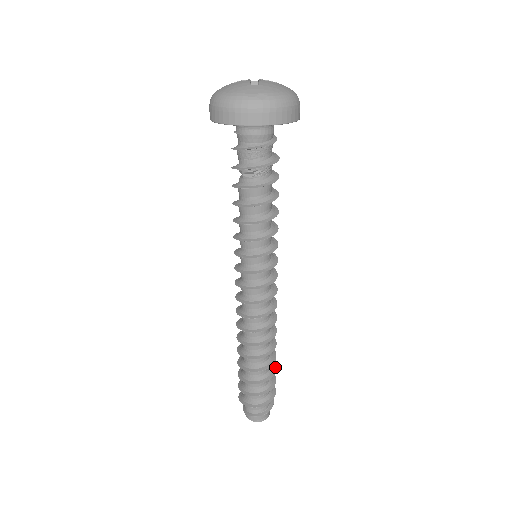
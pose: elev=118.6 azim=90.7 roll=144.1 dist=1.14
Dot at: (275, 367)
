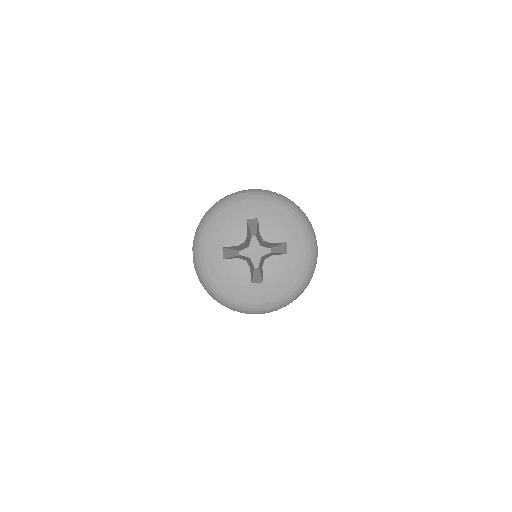
Dot at: occluded
